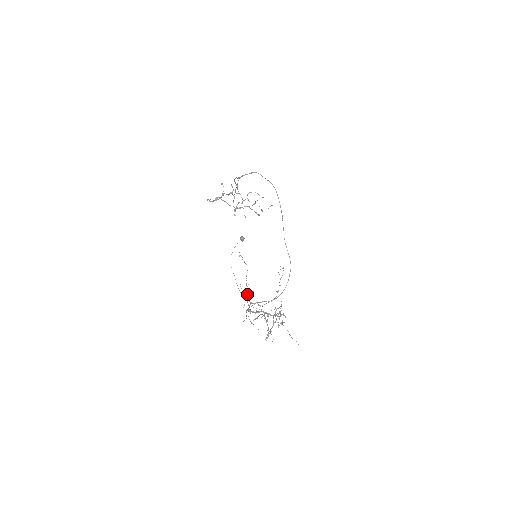
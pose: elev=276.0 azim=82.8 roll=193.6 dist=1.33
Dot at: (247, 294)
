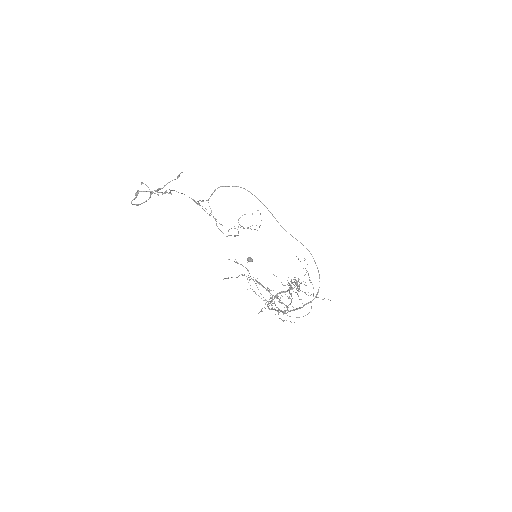
Dot at: occluded
